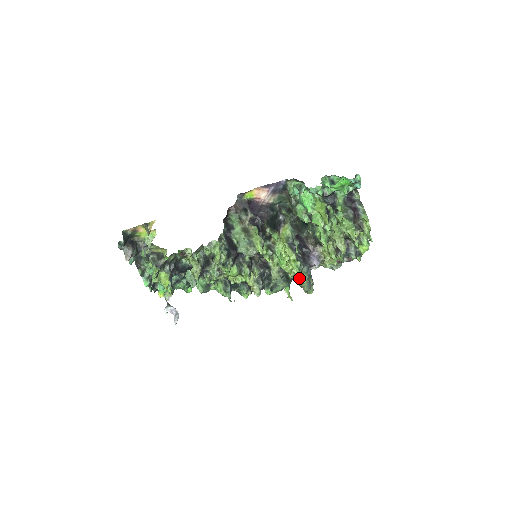
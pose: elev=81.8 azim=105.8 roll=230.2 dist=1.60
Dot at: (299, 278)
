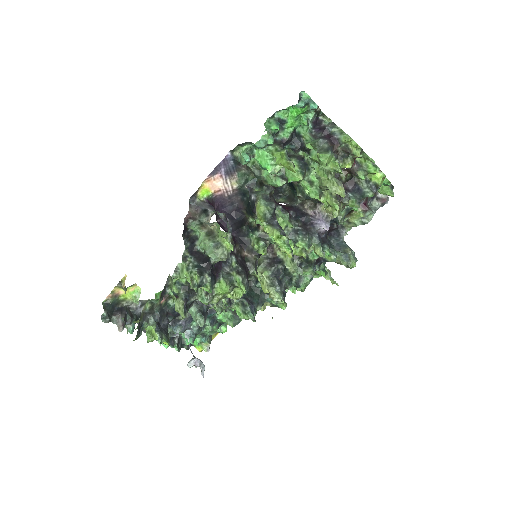
Dot at: (325, 255)
